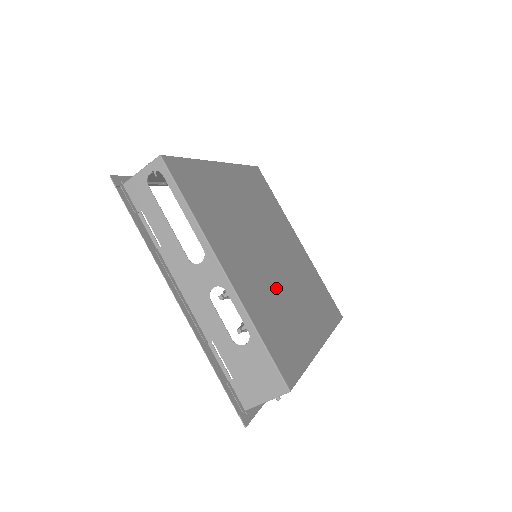
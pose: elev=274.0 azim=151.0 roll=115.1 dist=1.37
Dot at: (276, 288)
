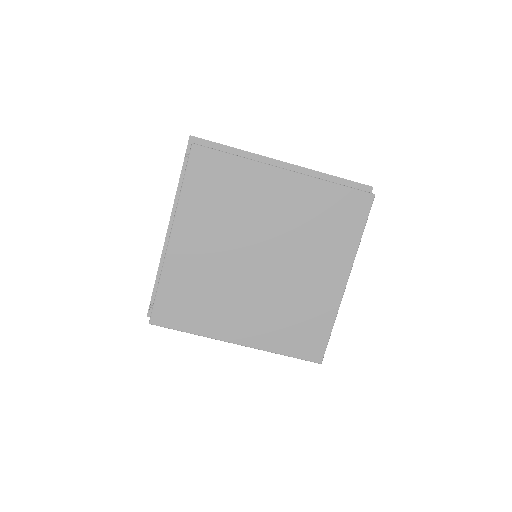
Dot at: (280, 293)
